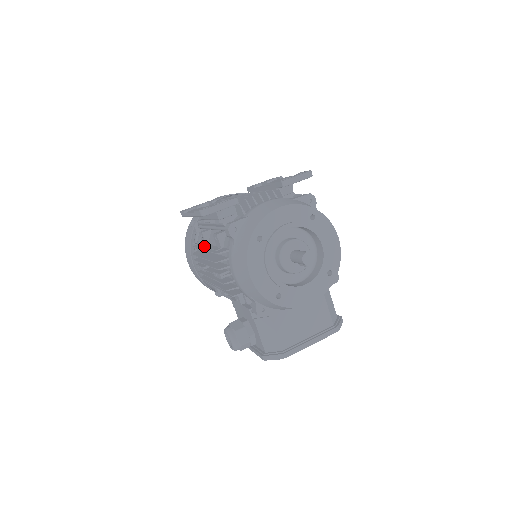
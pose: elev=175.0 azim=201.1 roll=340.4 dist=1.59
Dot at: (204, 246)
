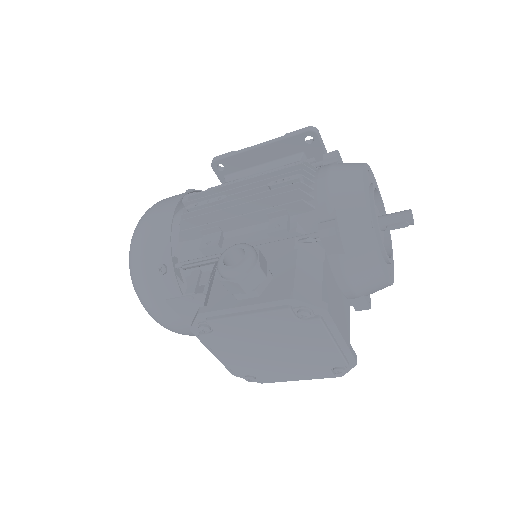
Dot at: occluded
